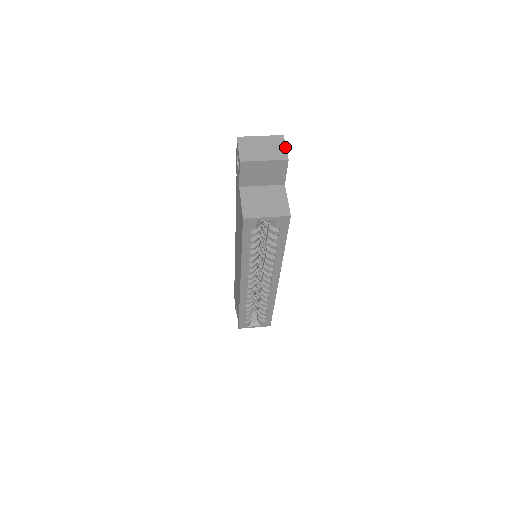
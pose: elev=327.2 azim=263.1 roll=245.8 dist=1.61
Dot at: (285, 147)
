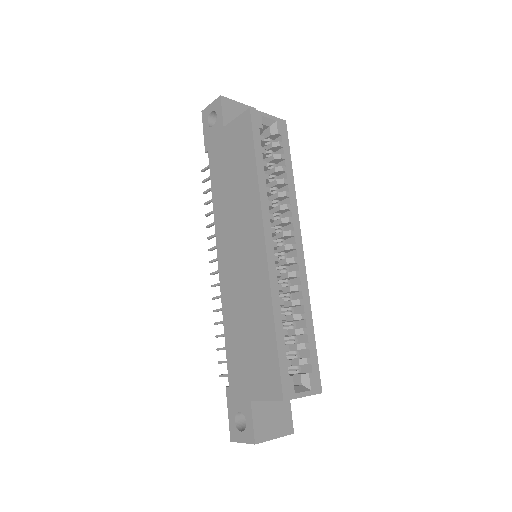
Dot at: occluded
